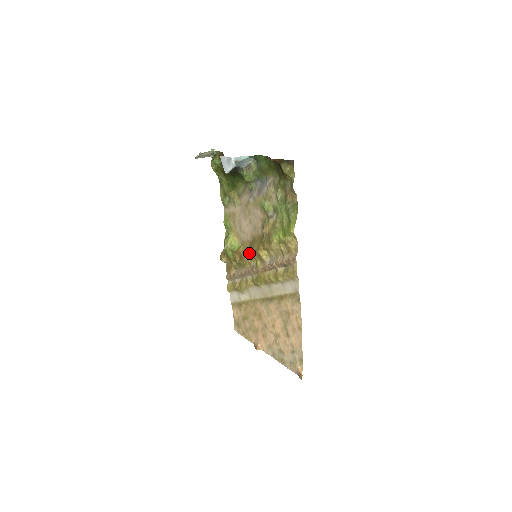
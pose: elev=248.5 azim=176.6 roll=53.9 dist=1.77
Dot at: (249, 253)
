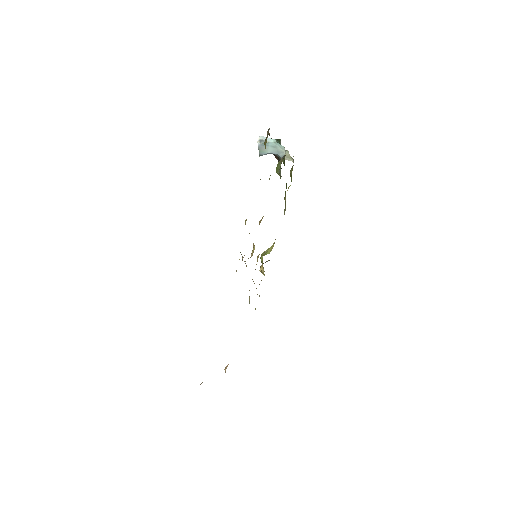
Dot at: occluded
